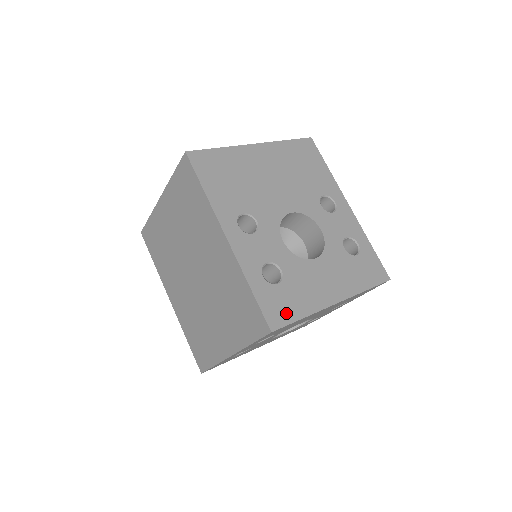
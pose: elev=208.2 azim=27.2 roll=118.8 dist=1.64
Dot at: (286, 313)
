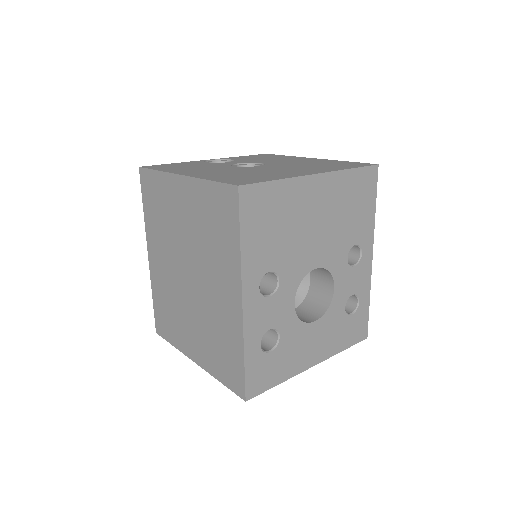
Dot at: (266, 381)
